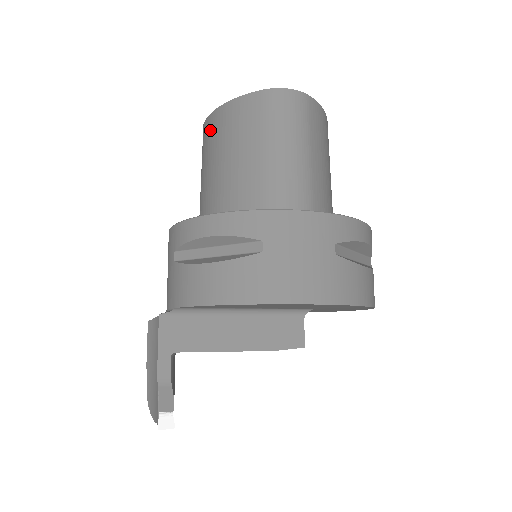
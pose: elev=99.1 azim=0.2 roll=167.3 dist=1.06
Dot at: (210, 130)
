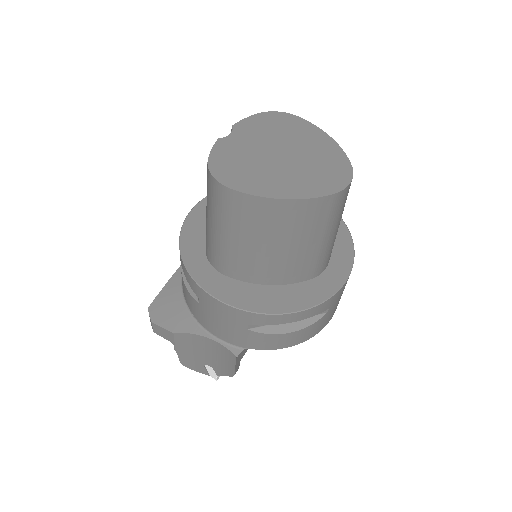
Dot at: (255, 212)
